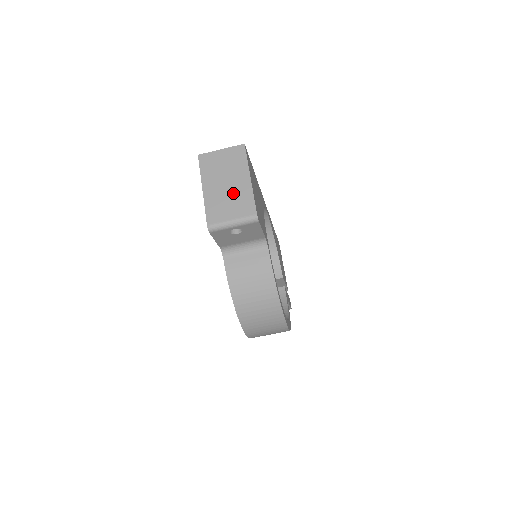
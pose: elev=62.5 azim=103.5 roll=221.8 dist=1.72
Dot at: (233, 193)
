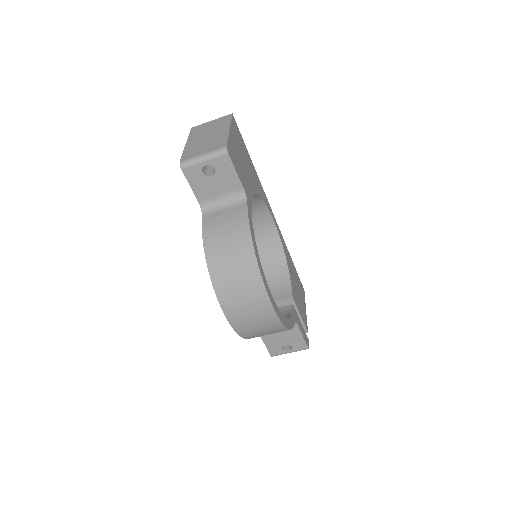
Dot at: (211, 139)
